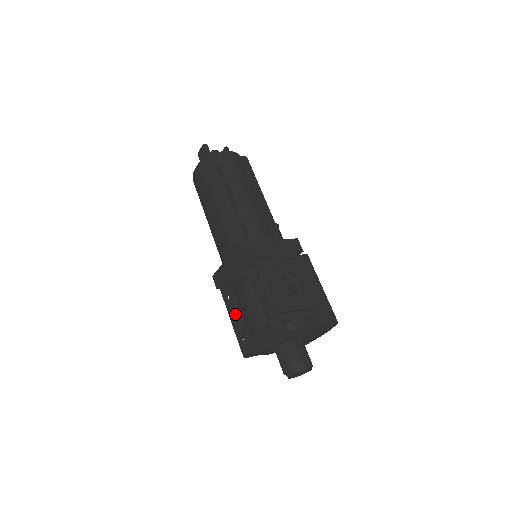
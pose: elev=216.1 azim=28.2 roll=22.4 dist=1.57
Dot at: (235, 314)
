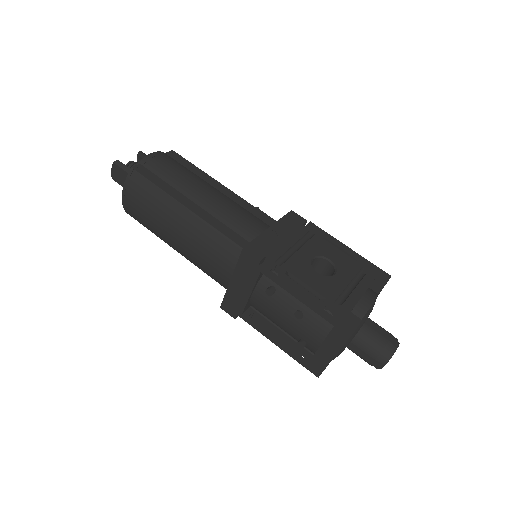
Dot at: (275, 335)
